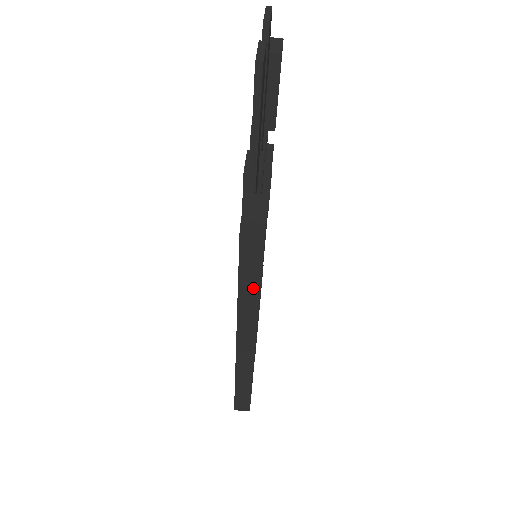
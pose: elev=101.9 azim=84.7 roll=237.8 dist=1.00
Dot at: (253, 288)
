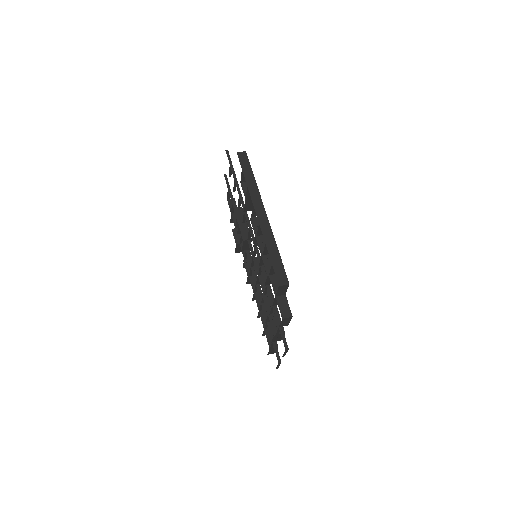
Dot at: (251, 178)
